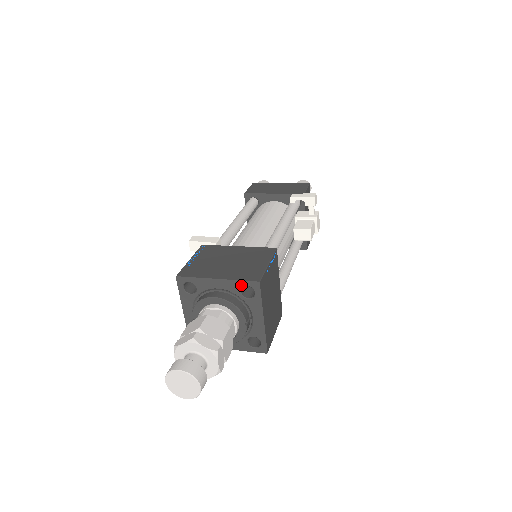
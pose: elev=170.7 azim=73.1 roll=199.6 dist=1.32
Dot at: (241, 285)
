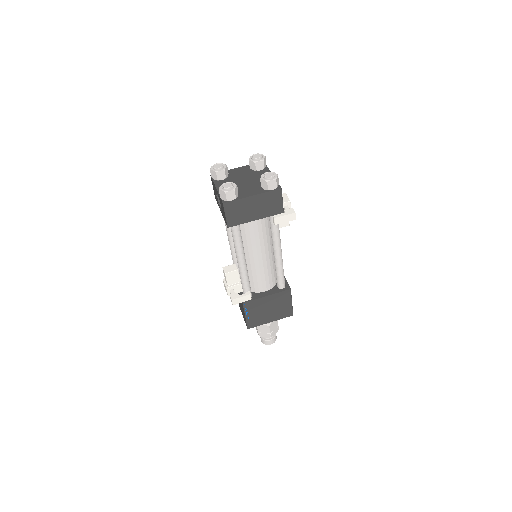
Dot at: (283, 316)
